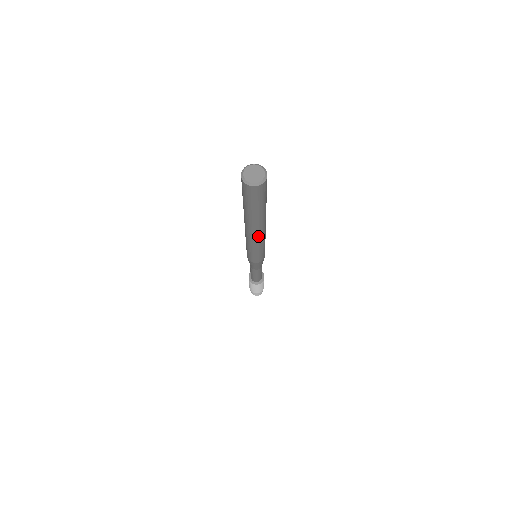
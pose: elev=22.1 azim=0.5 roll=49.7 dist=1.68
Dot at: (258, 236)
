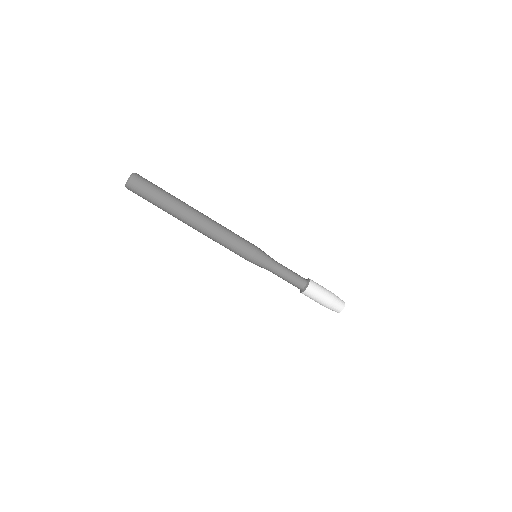
Dot at: (206, 218)
